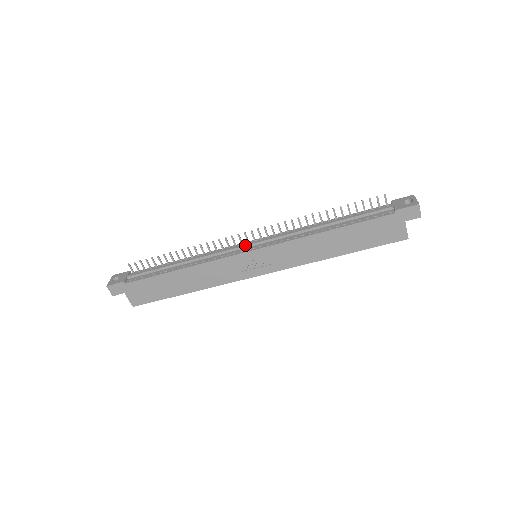
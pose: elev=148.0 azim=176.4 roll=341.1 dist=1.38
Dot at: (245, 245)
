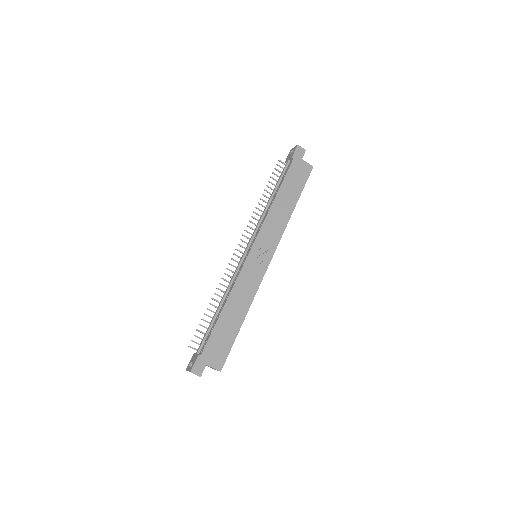
Dot at: (244, 253)
